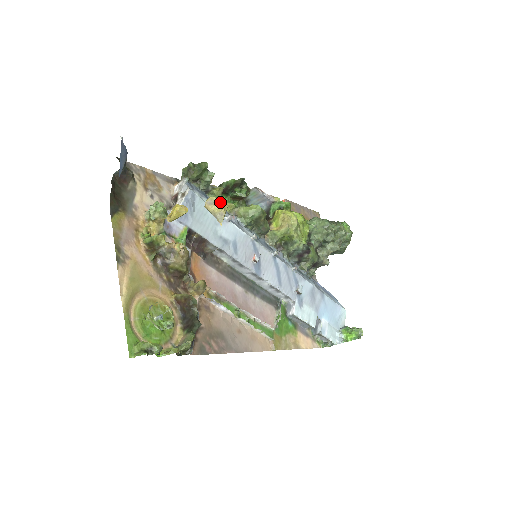
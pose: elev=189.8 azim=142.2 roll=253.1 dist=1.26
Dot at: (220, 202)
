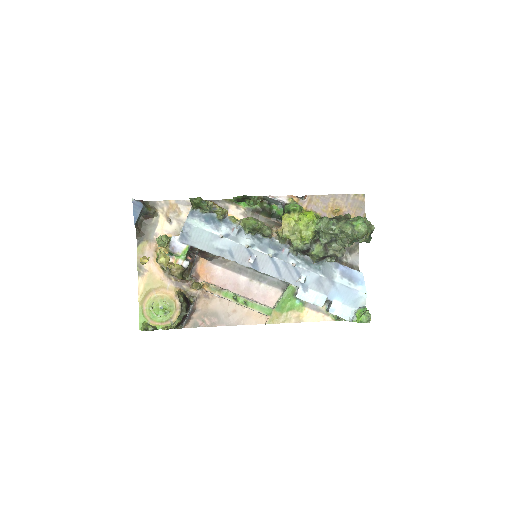
Dot at: (159, 259)
